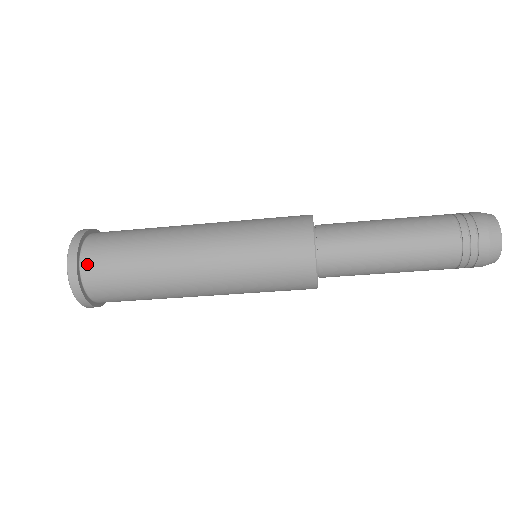
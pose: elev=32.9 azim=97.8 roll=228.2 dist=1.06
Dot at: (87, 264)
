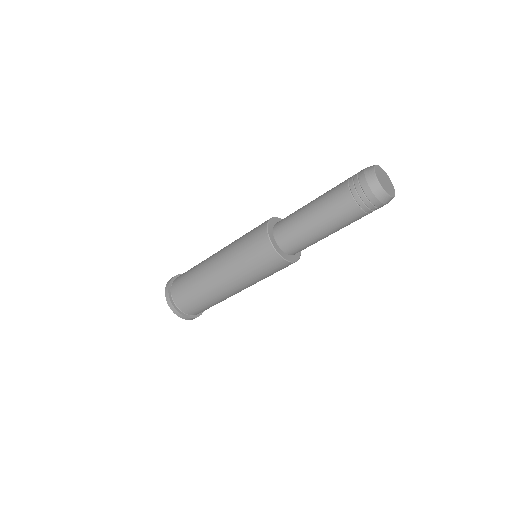
Dot at: (175, 299)
